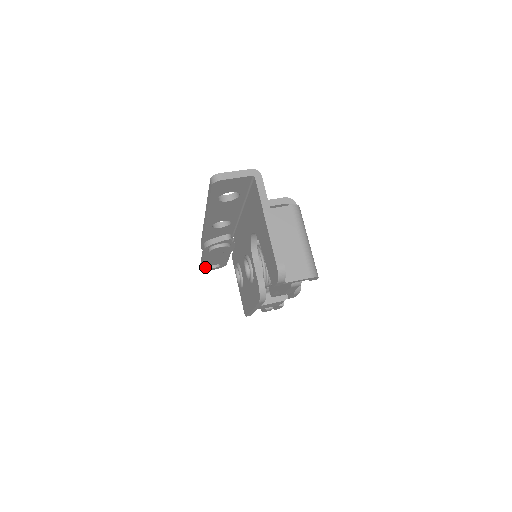
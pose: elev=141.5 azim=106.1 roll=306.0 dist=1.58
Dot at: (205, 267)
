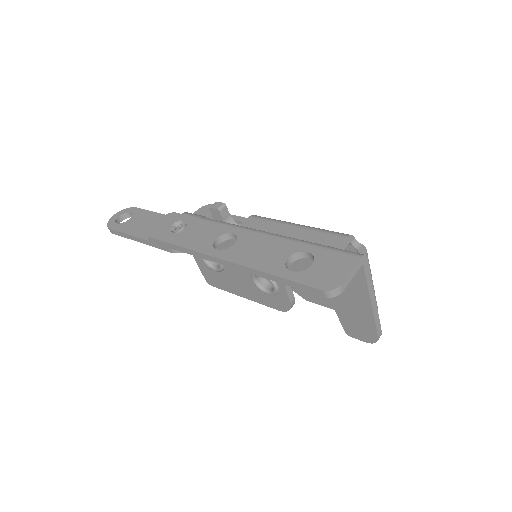
Dot at: occluded
